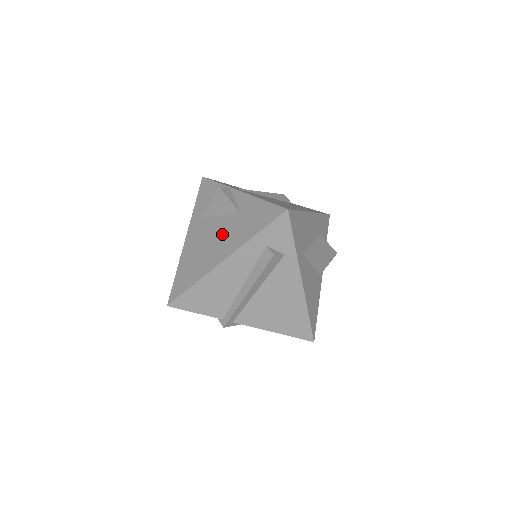
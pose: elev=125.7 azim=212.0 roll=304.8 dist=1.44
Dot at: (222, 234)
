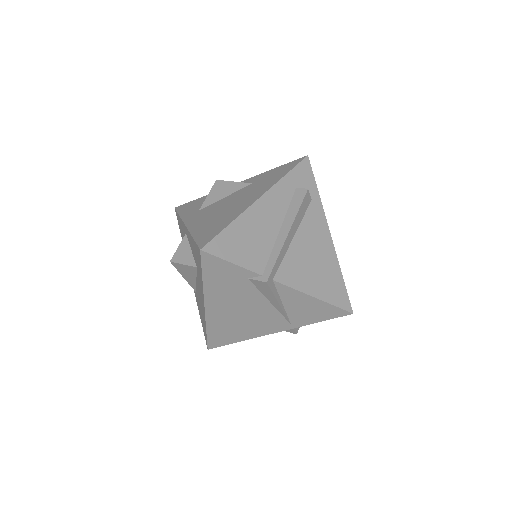
Dot at: (241, 196)
